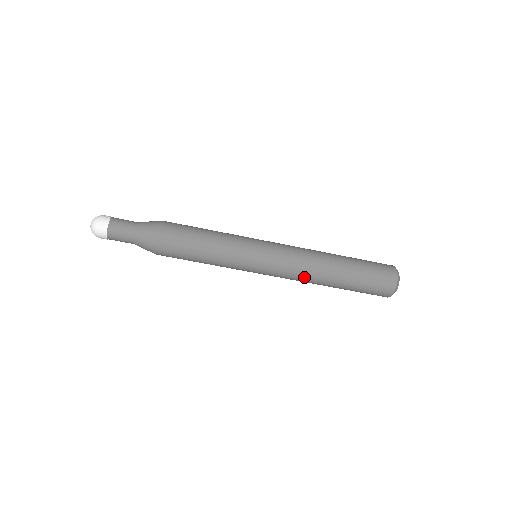
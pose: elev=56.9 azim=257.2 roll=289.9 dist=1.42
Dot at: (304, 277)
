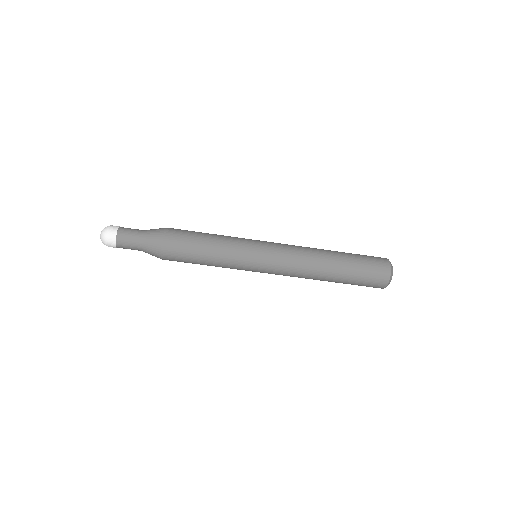
Dot at: (303, 270)
